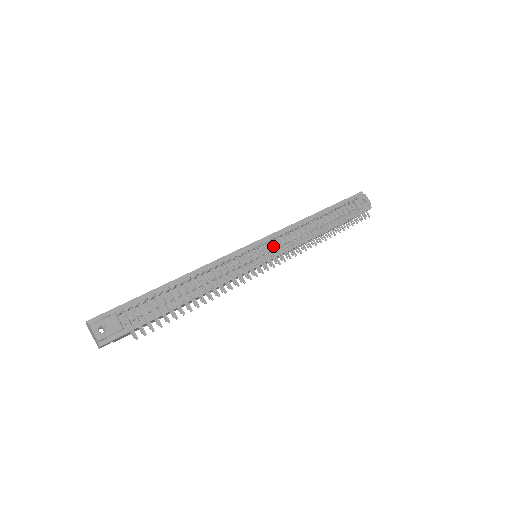
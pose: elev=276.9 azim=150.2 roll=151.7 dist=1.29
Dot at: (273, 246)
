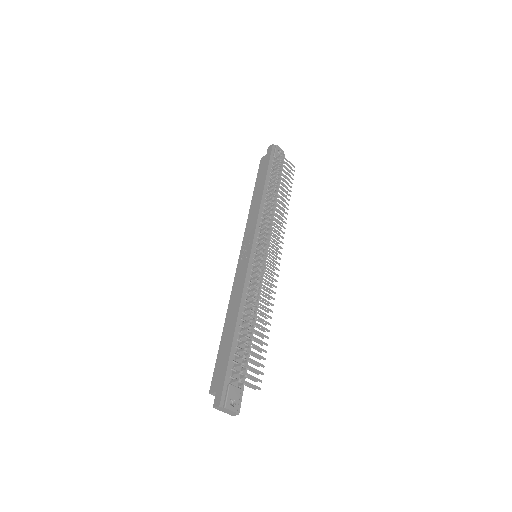
Dot at: (262, 240)
